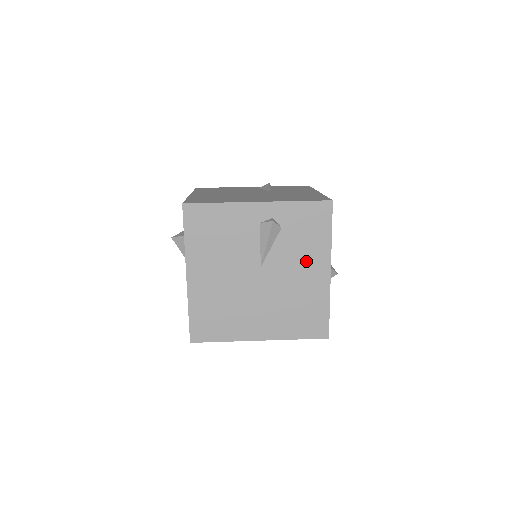
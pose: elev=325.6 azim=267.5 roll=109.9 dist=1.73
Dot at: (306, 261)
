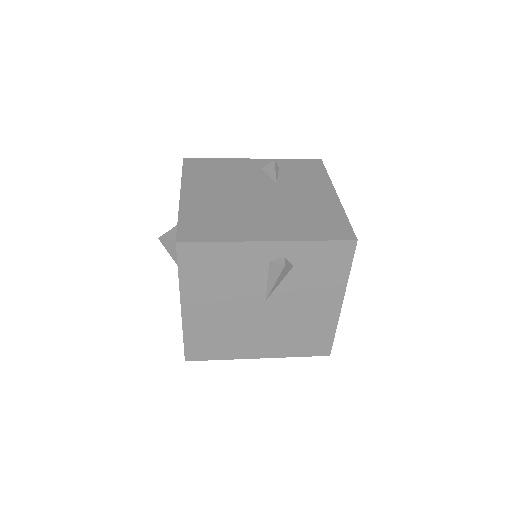
Dot at: (317, 295)
